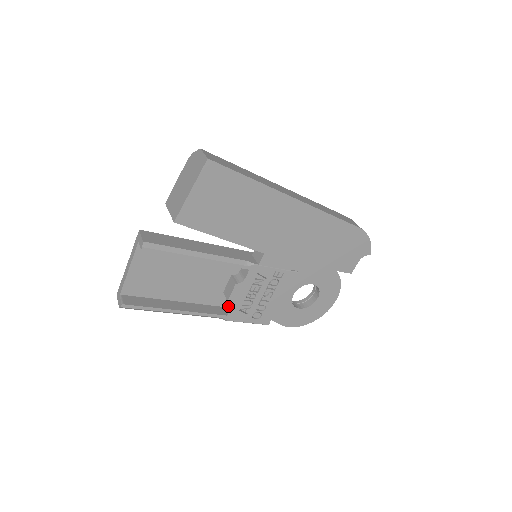
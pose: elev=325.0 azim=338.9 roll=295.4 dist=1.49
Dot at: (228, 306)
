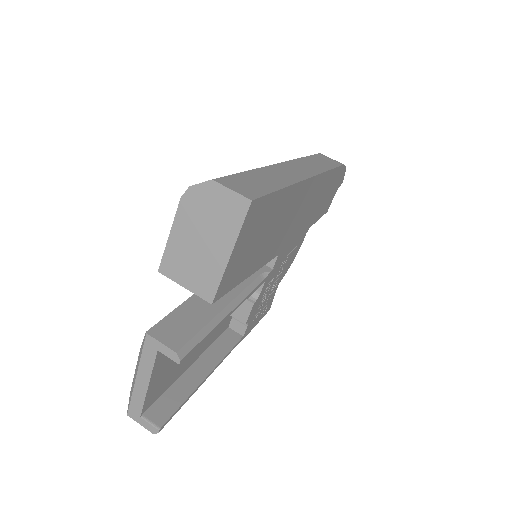
Dot at: (240, 326)
